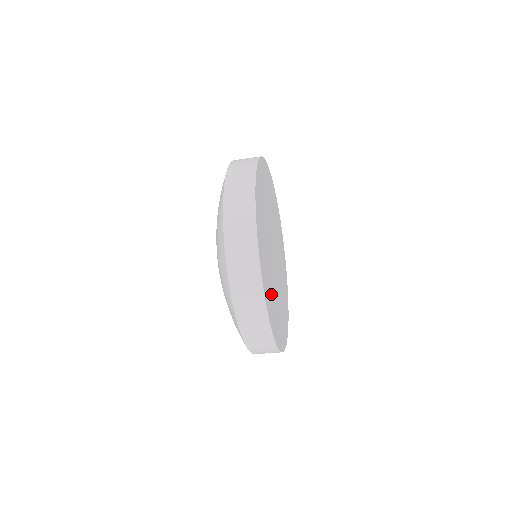
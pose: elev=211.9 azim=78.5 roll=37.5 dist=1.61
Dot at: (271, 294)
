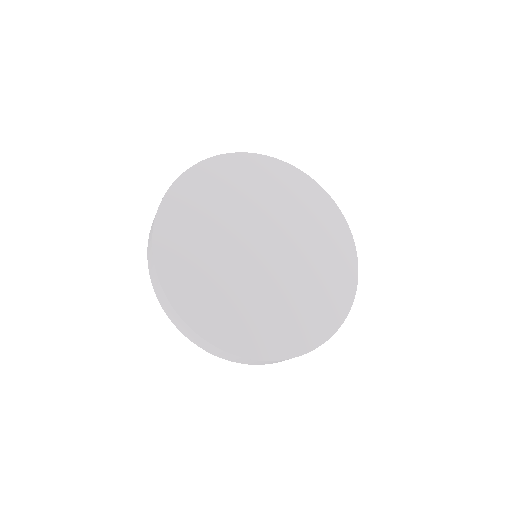
Dot at: (298, 313)
